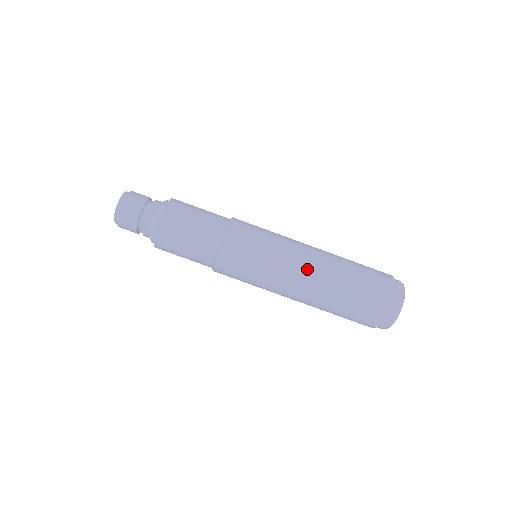
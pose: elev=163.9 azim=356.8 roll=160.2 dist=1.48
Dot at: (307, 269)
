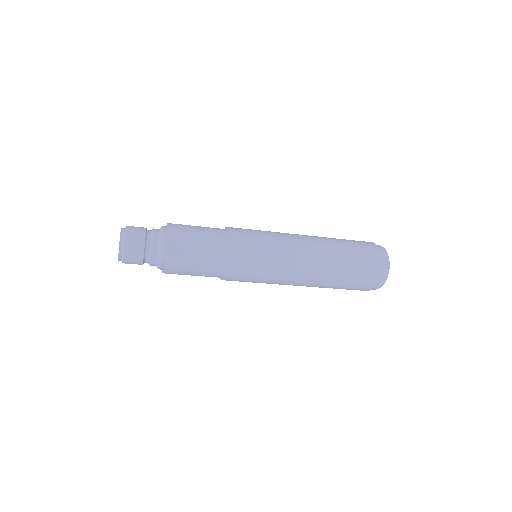
Dot at: (306, 270)
